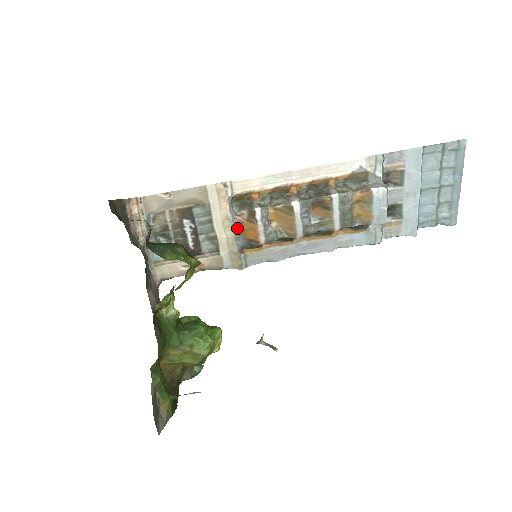
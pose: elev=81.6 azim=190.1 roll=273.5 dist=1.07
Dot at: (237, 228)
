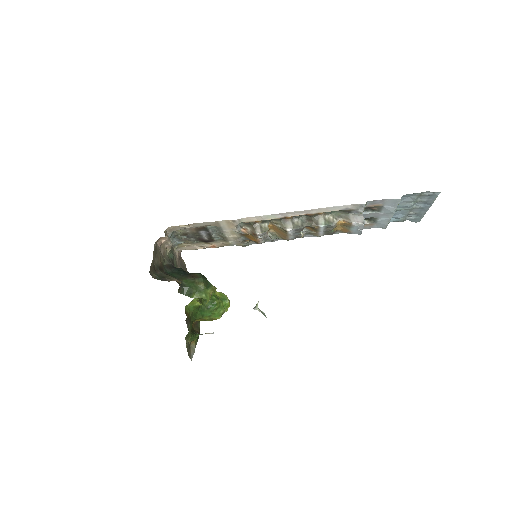
Dot at: (242, 234)
